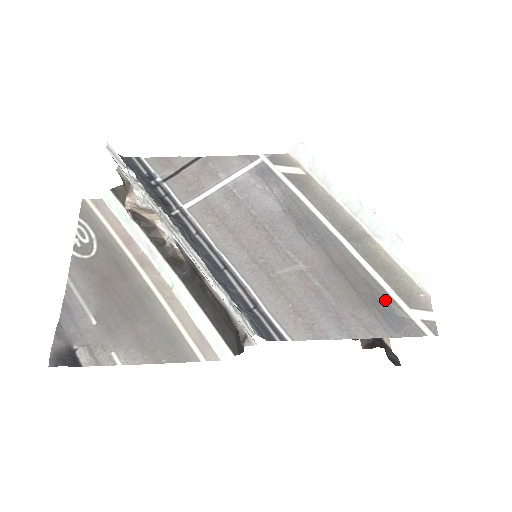
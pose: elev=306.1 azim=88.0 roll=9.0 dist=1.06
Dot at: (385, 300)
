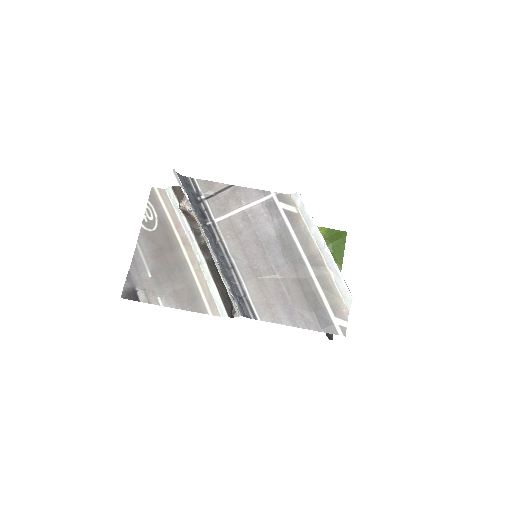
Dot at: (322, 308)
